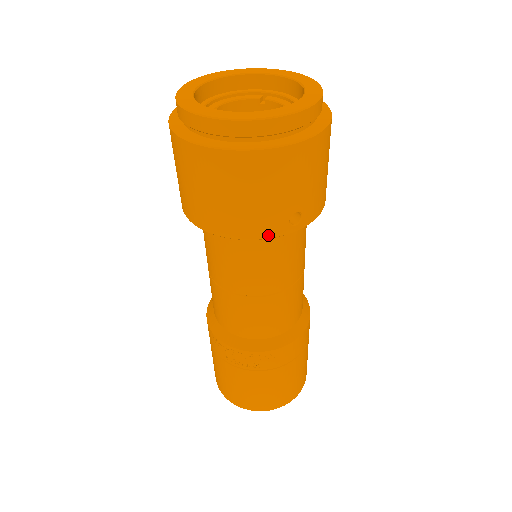
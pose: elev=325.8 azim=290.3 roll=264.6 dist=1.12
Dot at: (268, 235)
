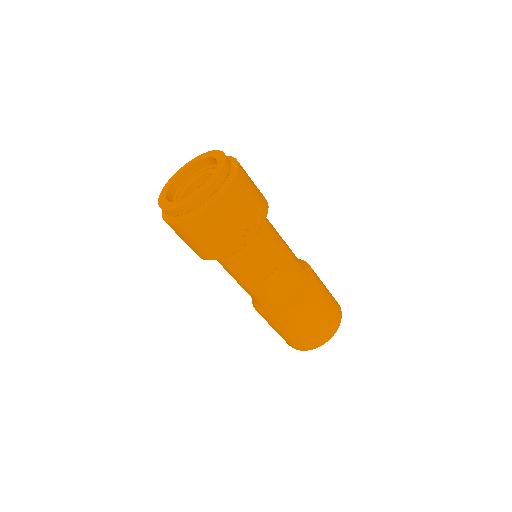
Dot at: (236, 249)
